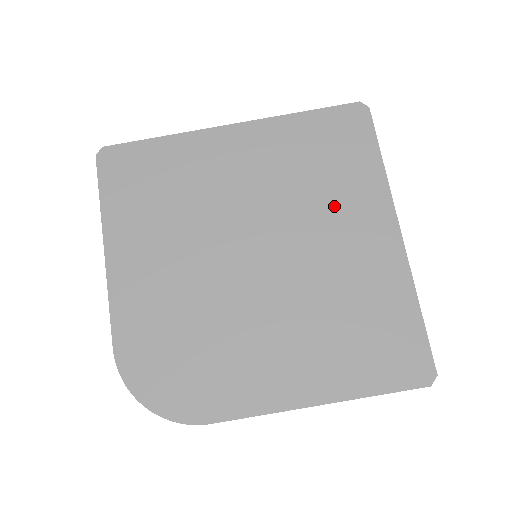
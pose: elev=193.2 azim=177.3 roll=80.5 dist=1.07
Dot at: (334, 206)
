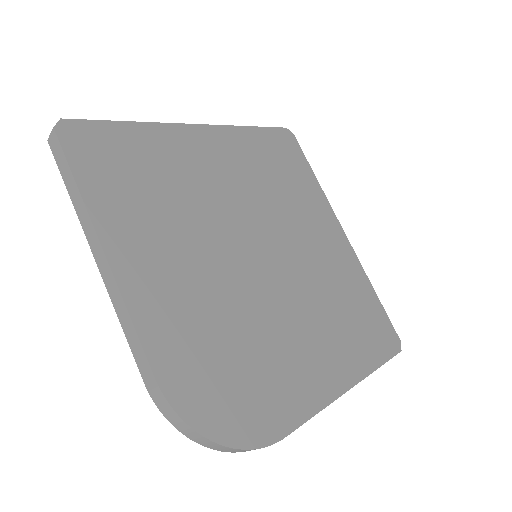
Dot at: (300, 210)
